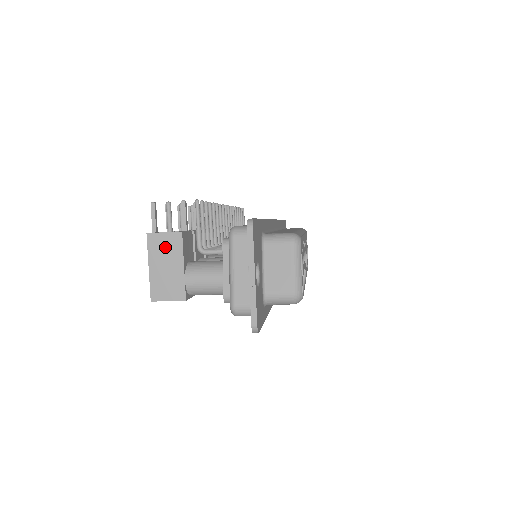
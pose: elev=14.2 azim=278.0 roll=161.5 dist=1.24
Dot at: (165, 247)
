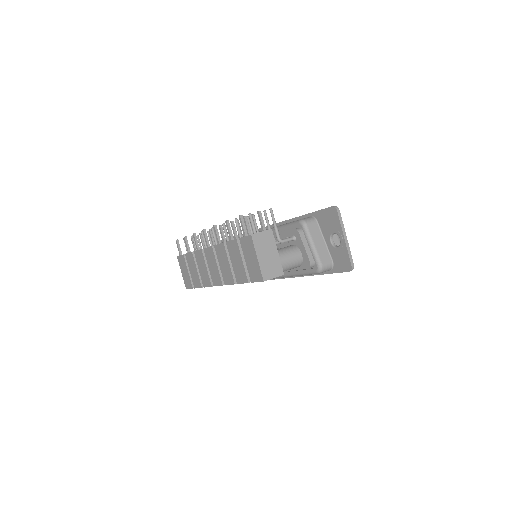
Dot at: (264, 242)
